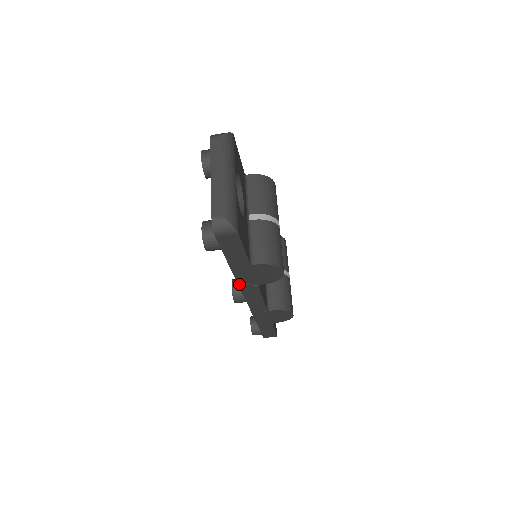
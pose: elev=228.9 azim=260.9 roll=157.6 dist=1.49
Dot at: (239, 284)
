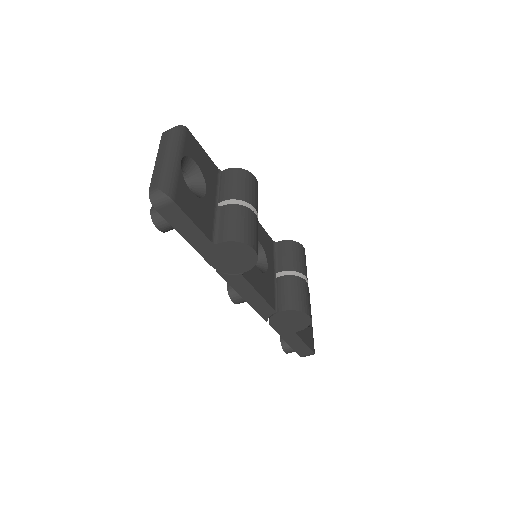
Dot at: (221, 275)
